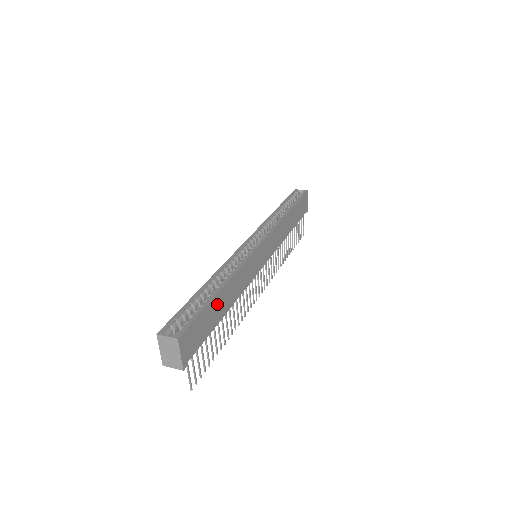
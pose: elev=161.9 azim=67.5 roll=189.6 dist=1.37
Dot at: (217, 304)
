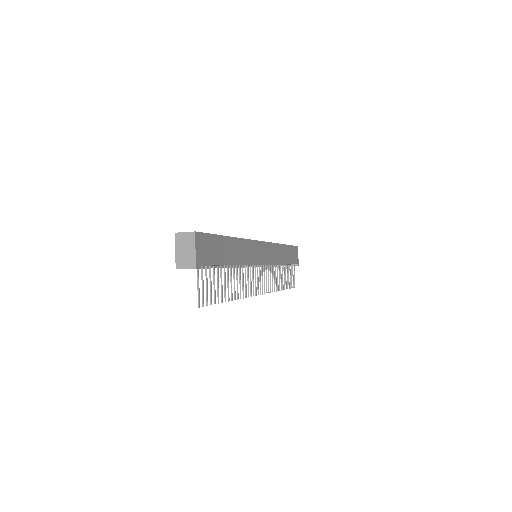
Dot at: (226, 246)
